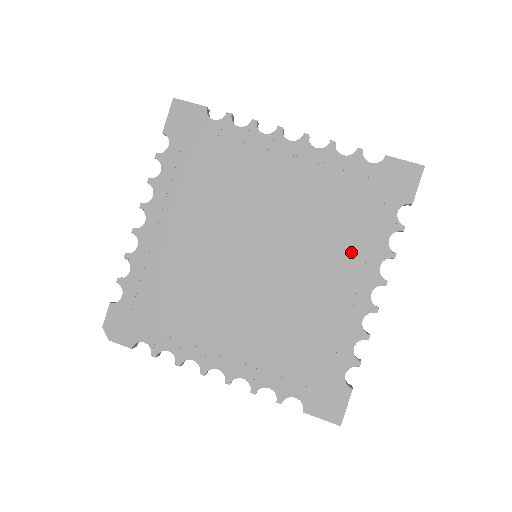
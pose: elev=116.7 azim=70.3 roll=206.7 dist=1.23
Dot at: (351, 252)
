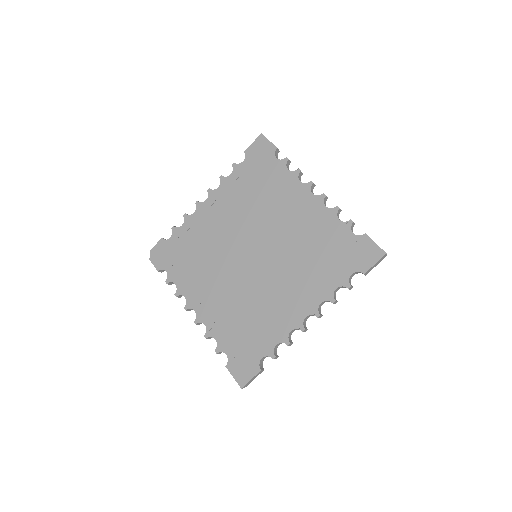
Dot at: (309, 284)
